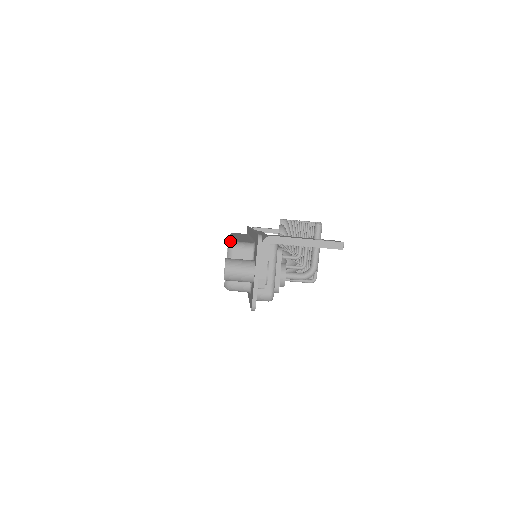
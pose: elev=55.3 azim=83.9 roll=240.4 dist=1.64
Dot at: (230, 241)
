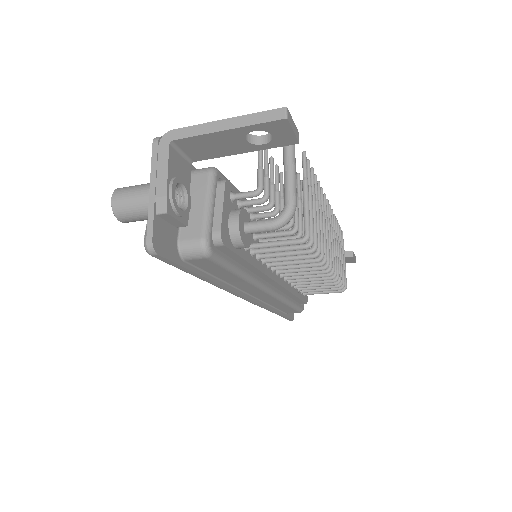
Dot at: occluded
